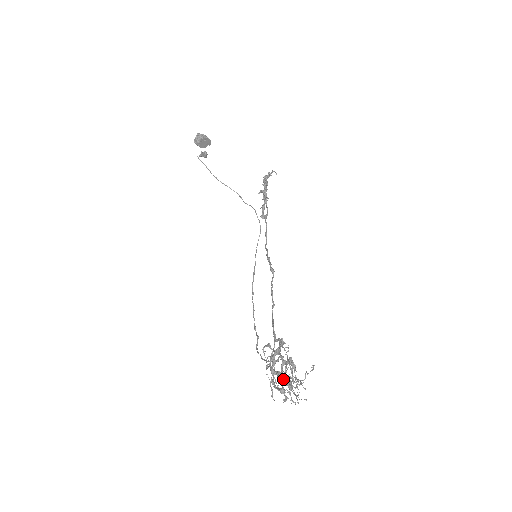
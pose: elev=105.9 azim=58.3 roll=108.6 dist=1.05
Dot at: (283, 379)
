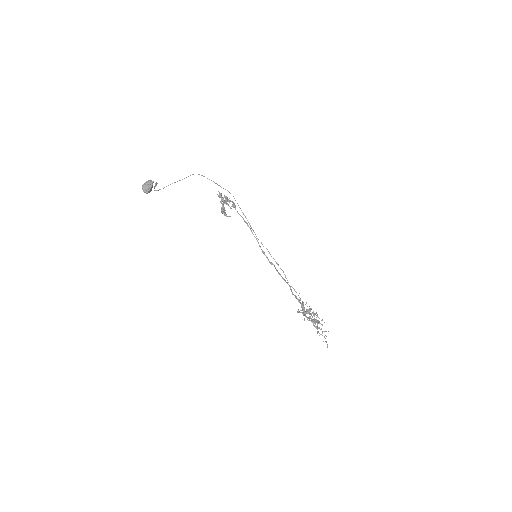
Dot at: occluded
